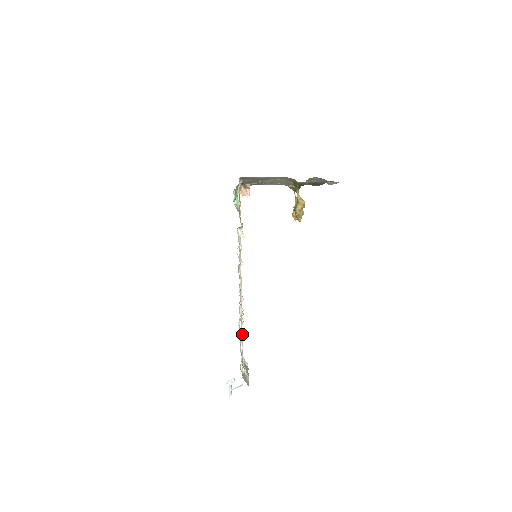
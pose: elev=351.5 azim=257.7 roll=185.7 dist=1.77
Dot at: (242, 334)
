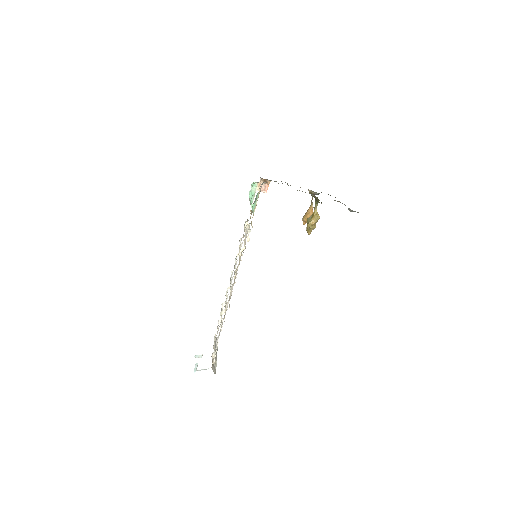
Dot at: occluded
